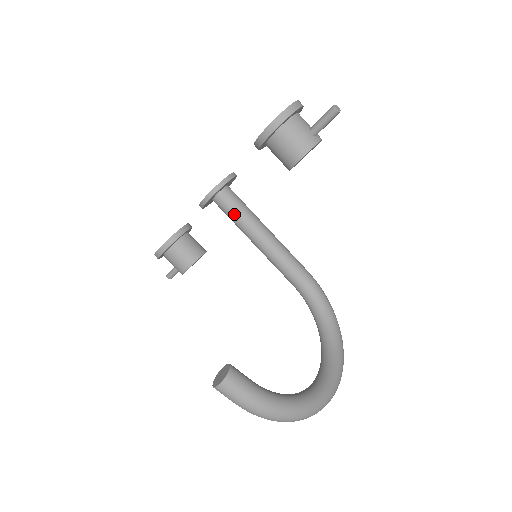
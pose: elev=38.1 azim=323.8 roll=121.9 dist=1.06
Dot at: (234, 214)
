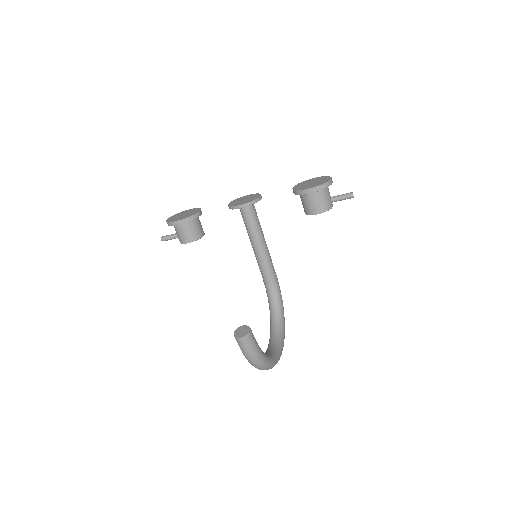
Dot at: (251, 222)
